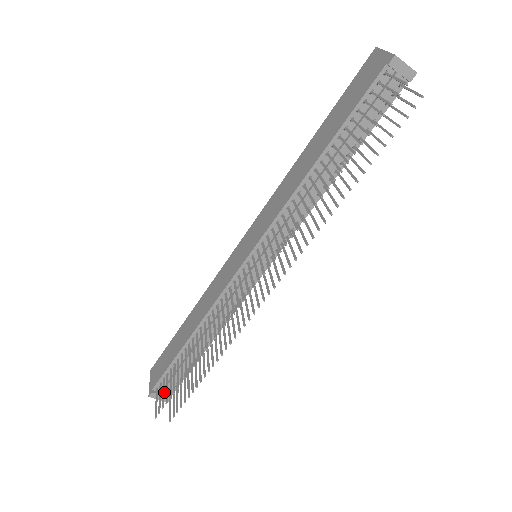
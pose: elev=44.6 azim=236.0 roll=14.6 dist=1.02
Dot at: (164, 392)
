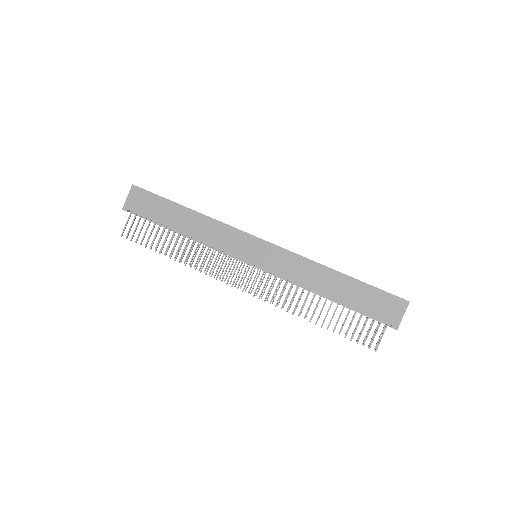
Dot at: occluded
